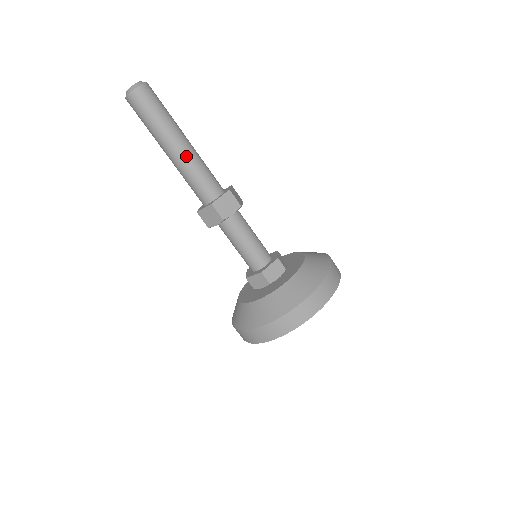
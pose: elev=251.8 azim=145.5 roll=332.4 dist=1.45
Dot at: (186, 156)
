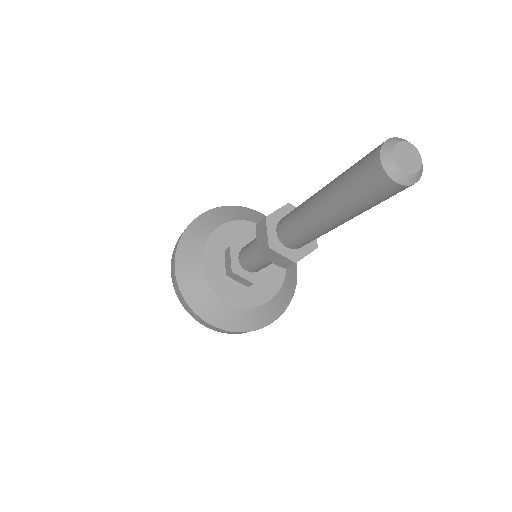
Dot at: (334, 228)
